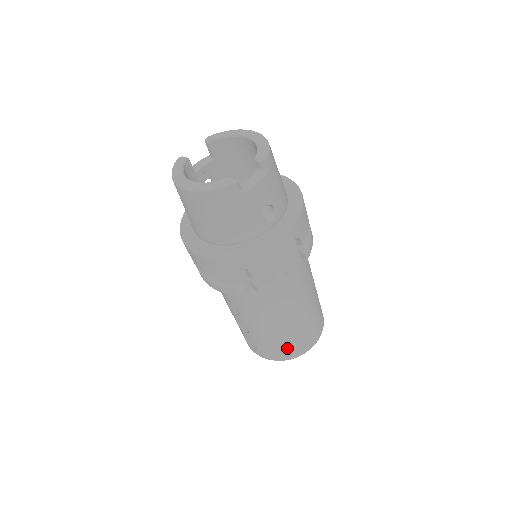
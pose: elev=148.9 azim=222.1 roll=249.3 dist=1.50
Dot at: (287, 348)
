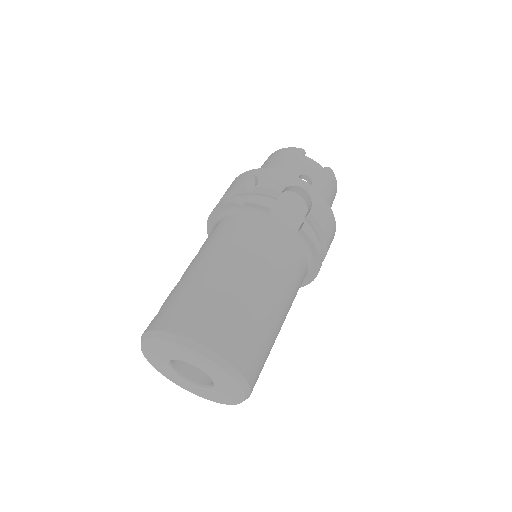
Dot at: (191, 310)
